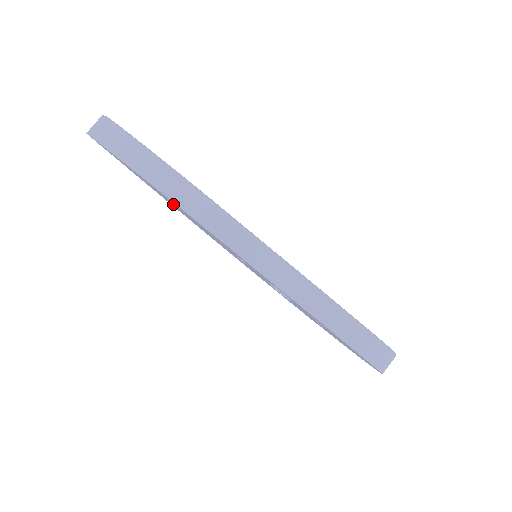
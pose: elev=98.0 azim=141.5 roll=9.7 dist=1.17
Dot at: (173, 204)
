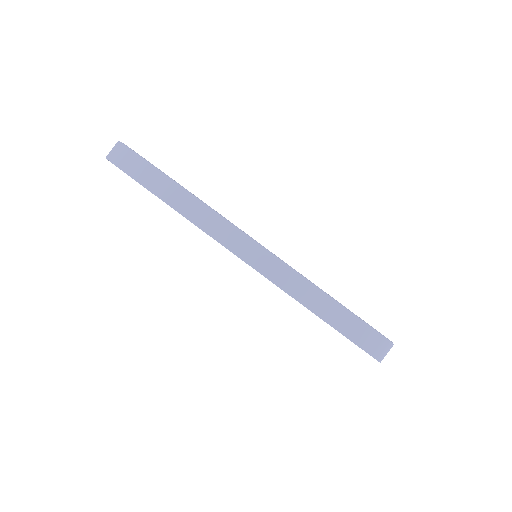
Dot at: occluded
